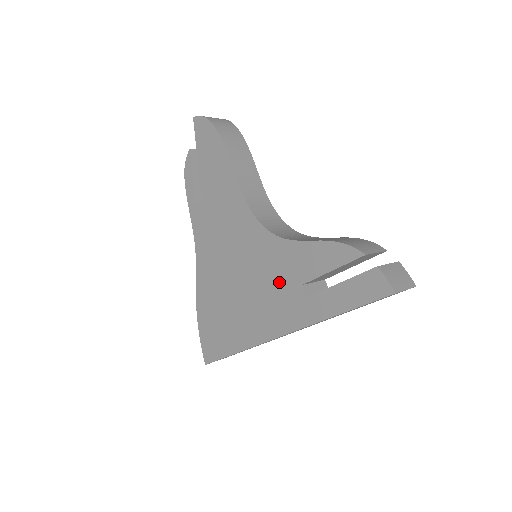
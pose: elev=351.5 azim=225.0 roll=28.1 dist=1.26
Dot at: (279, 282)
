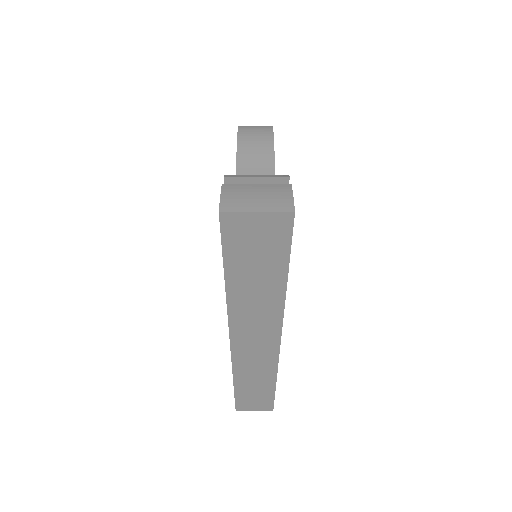
Dot at: occluded
